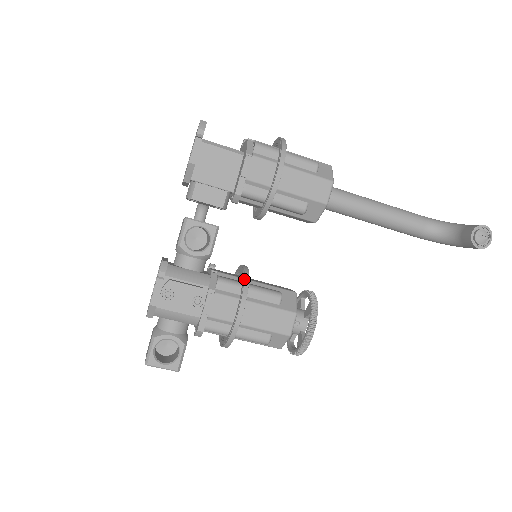
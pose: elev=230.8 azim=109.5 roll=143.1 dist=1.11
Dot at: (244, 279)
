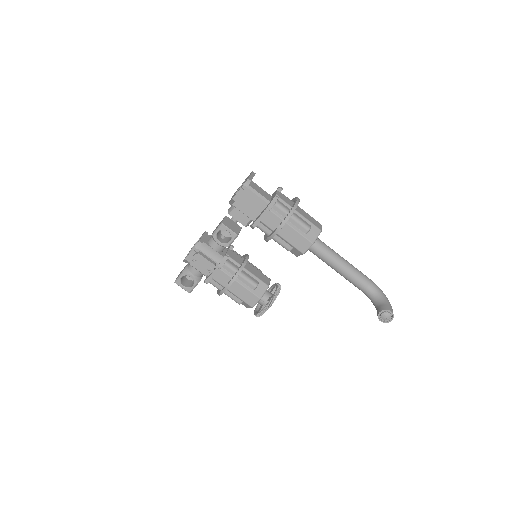
Dot at: (239, 270)
